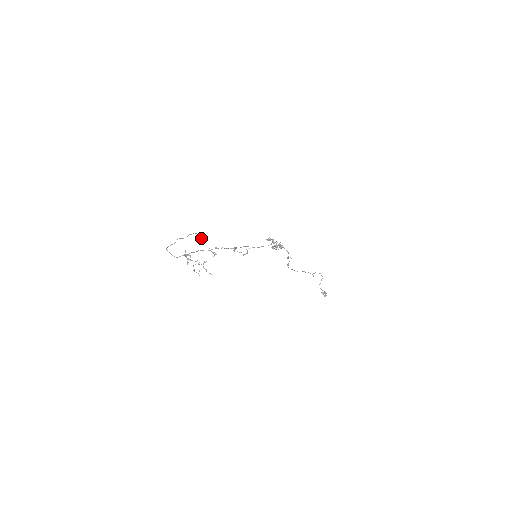
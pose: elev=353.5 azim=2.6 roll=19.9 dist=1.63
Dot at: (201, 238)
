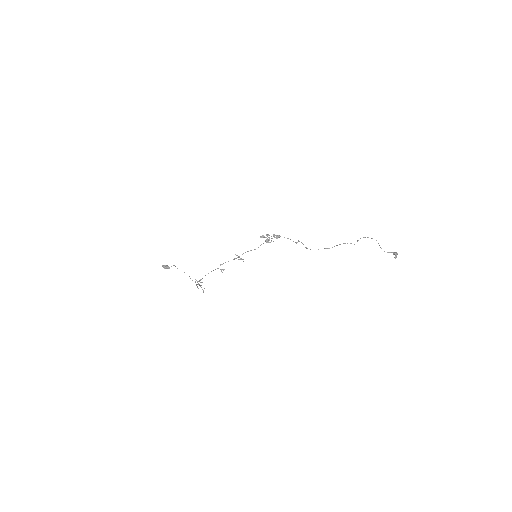
Dot at: (165, 268)
